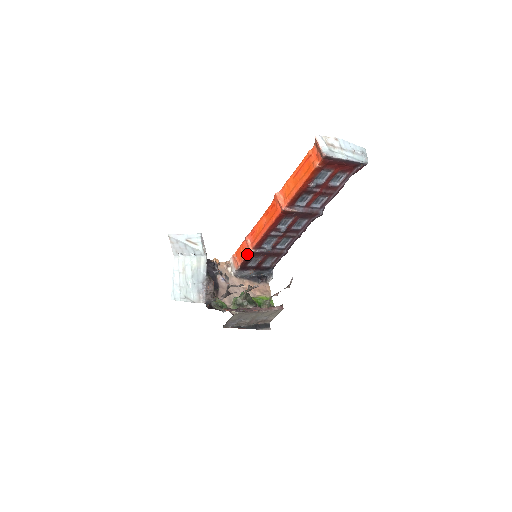
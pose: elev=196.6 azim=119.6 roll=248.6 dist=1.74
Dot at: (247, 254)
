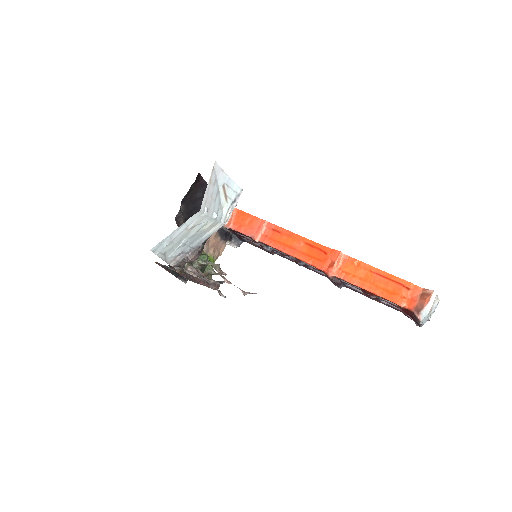
Dot at: (249, 235)
